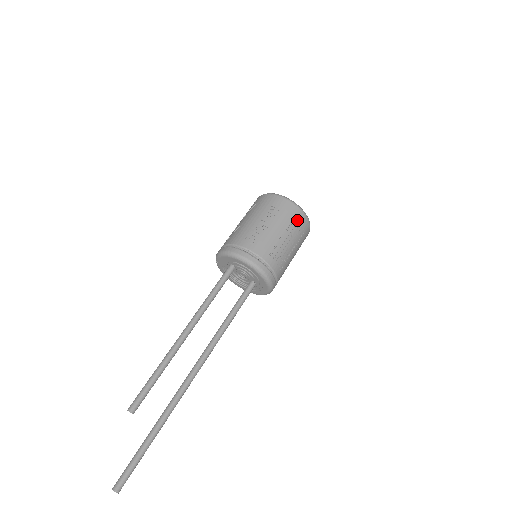
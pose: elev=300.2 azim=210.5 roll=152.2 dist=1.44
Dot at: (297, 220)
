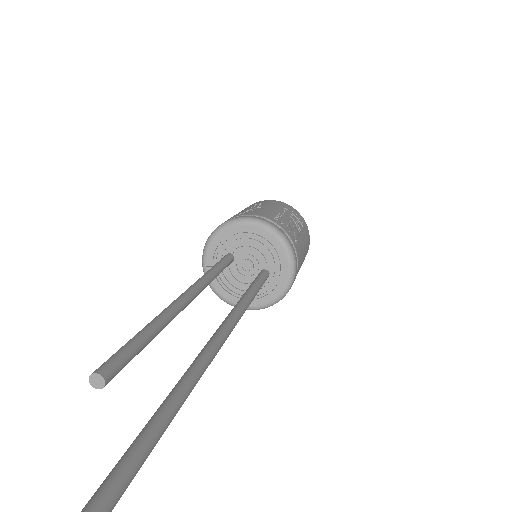
Dot at: (291, 210)
